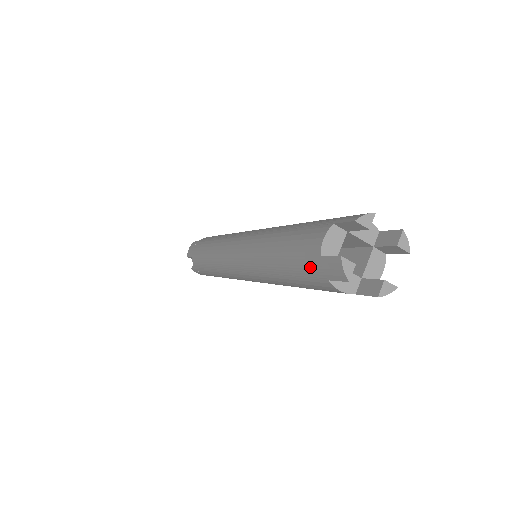
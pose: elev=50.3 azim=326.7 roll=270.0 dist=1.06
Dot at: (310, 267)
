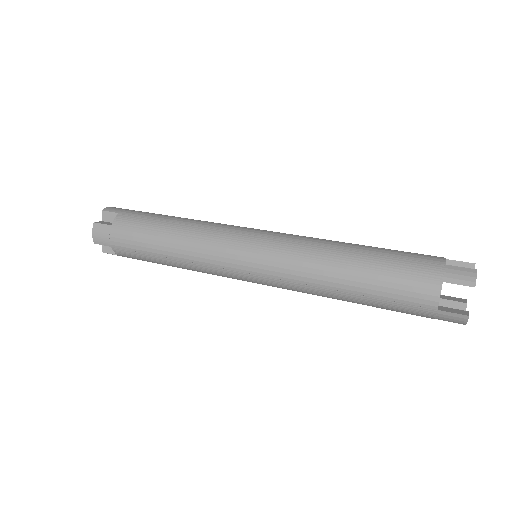
Dot at: (416, 312)
